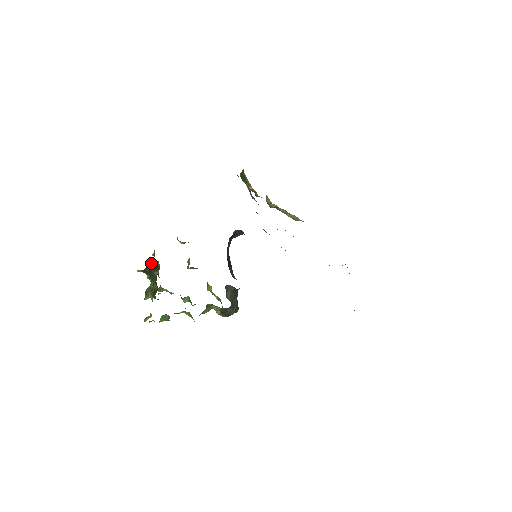
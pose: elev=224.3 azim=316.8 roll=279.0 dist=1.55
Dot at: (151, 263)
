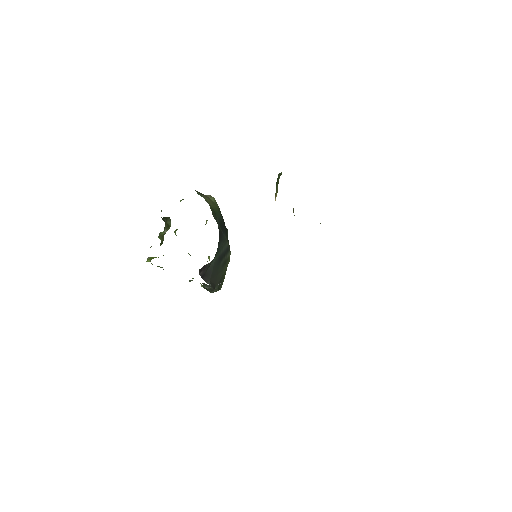
Dot at: (167, 218)
